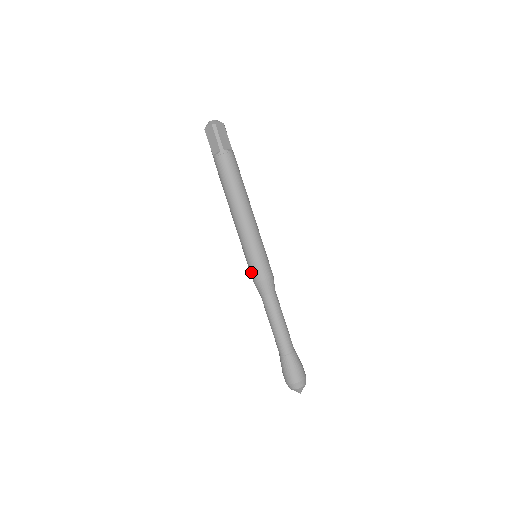
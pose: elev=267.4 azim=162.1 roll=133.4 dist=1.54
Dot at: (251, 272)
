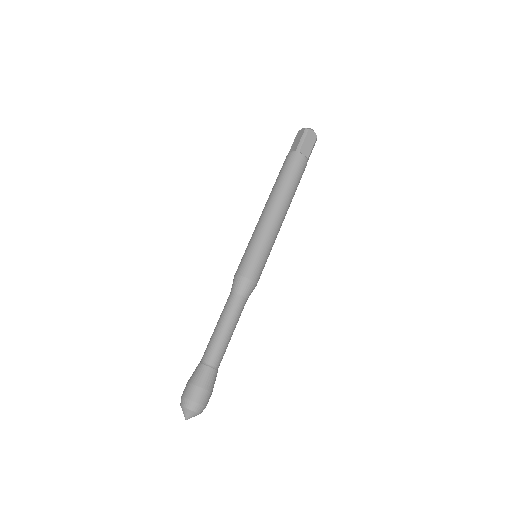
Dot at: (239, 264)
